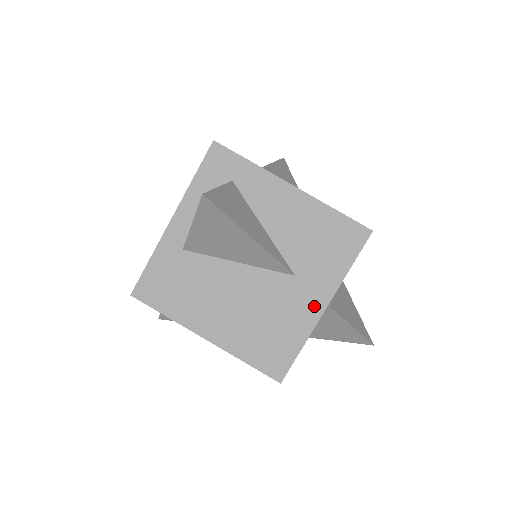
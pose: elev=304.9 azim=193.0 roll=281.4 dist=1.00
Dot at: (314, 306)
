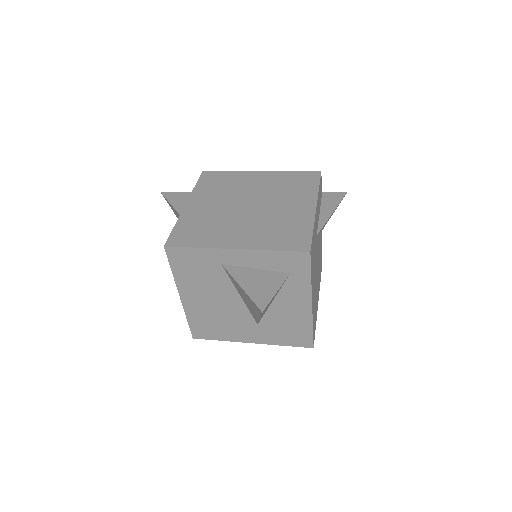
Dot at: (248, 338)
